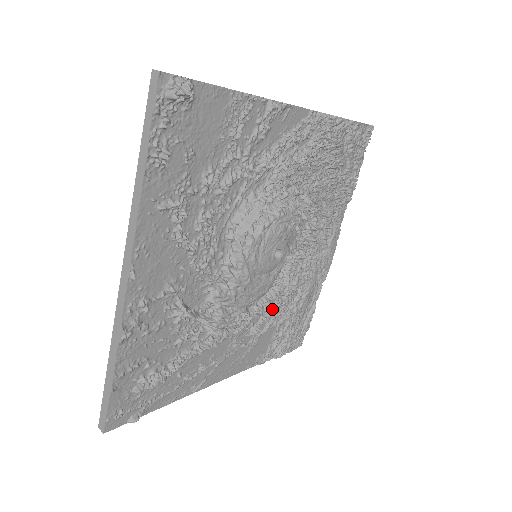
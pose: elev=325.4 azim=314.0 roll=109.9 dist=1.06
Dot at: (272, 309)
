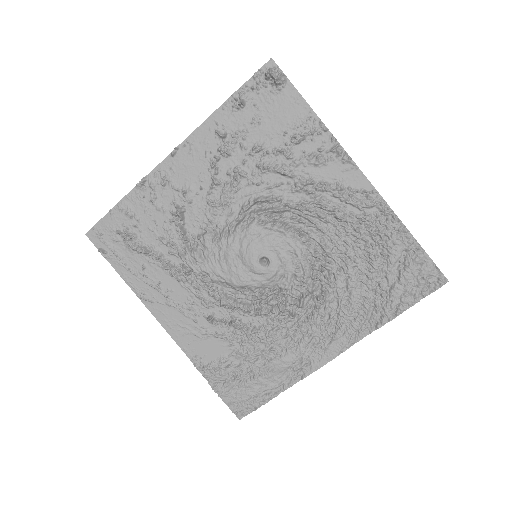
Dot at: (237, 324)
